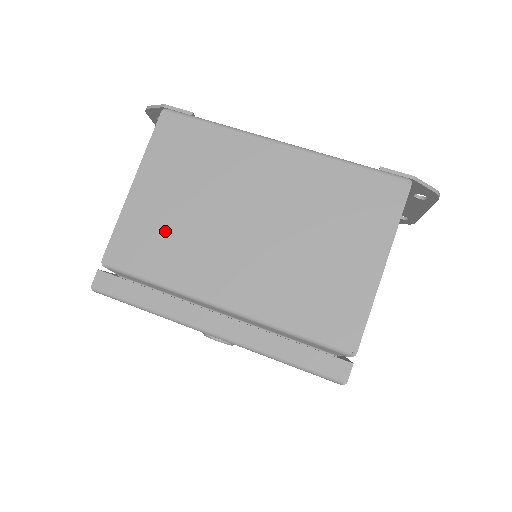
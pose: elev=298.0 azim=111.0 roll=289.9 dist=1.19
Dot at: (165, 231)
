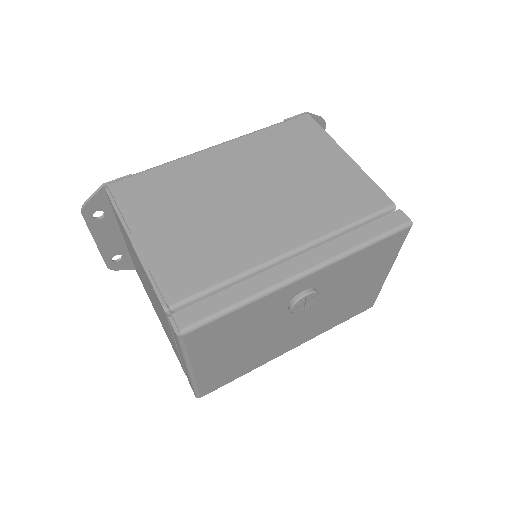
Dot at: (195, 246)
